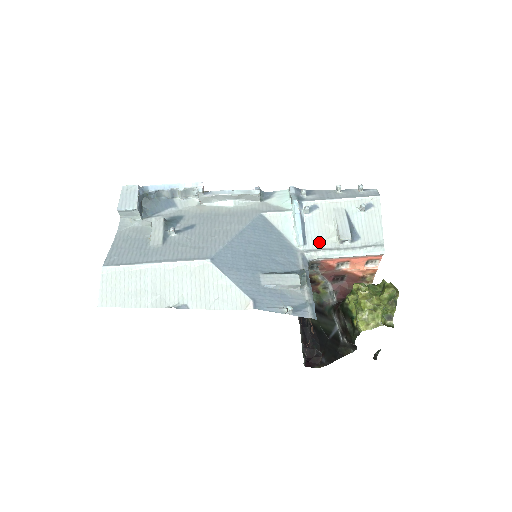
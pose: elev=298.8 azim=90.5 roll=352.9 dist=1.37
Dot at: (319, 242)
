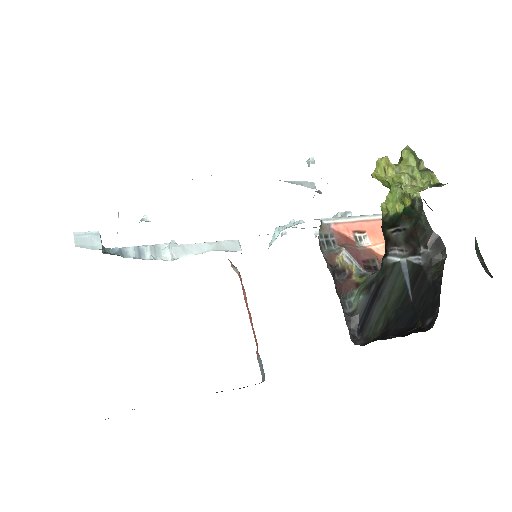
Dot at: occluded
